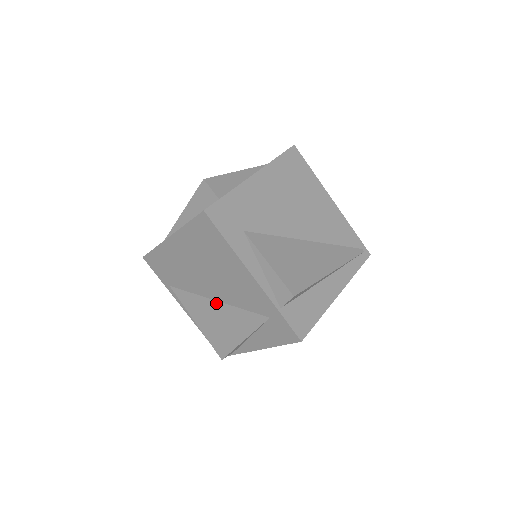
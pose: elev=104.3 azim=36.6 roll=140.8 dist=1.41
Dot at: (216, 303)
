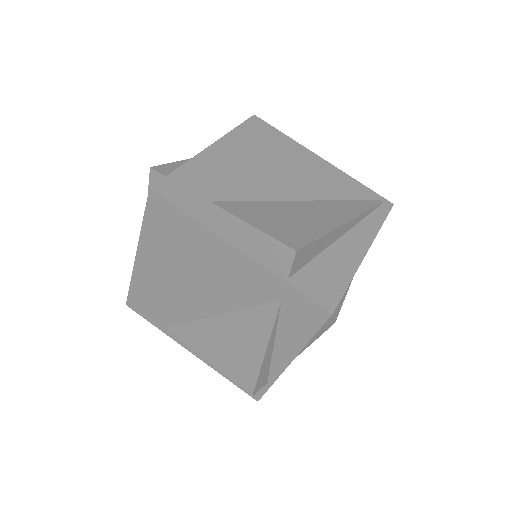
Dot at: (217, 319)
